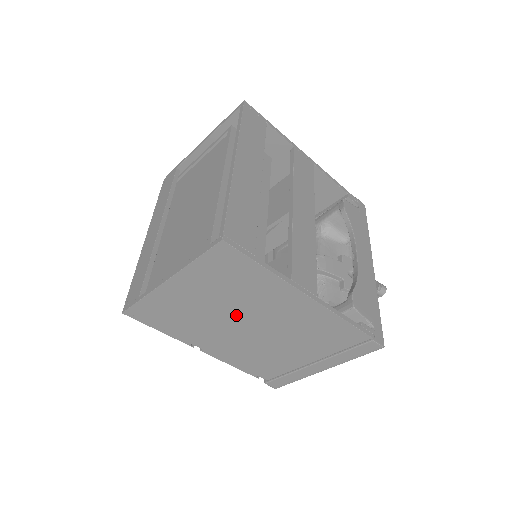
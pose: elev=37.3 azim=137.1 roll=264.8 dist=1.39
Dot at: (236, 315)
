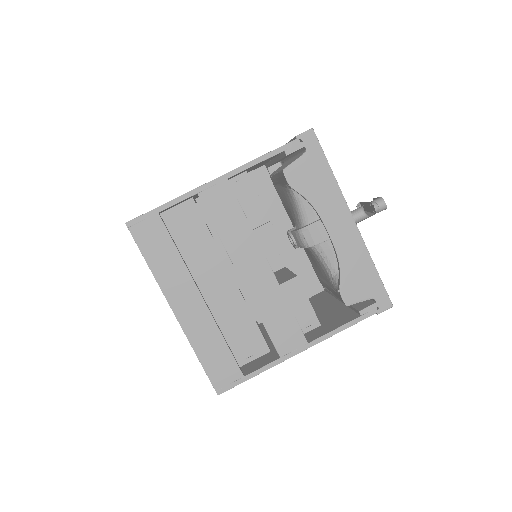
Dot at: occluded
